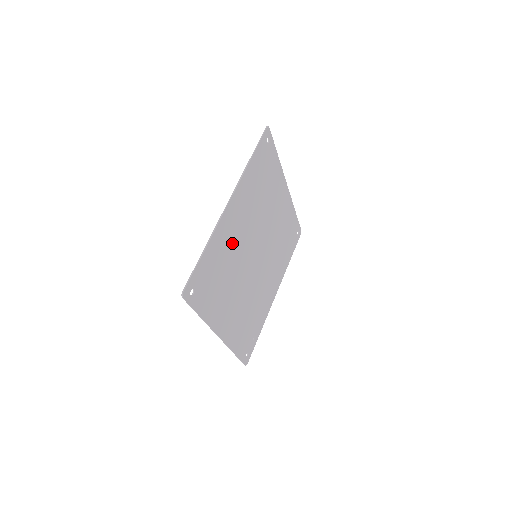
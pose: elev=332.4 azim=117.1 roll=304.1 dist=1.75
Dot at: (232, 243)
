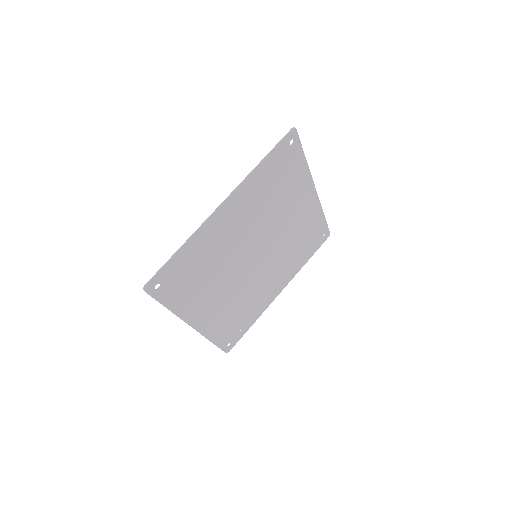
Dot at: (221, 243)
